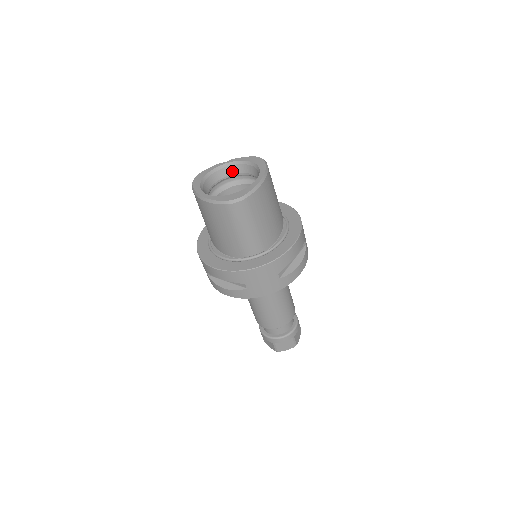
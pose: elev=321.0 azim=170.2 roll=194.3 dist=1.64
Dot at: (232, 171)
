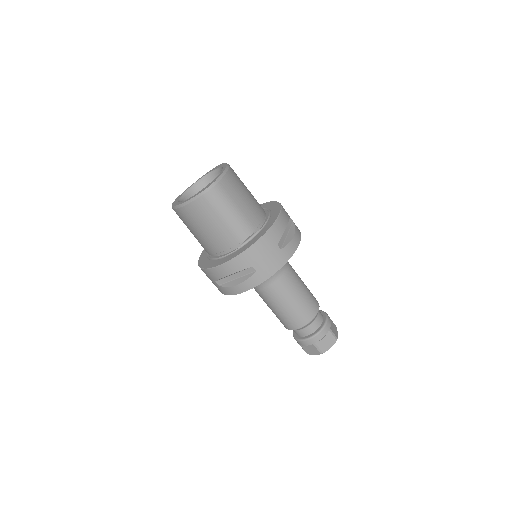
Dot at: (202, 187)
